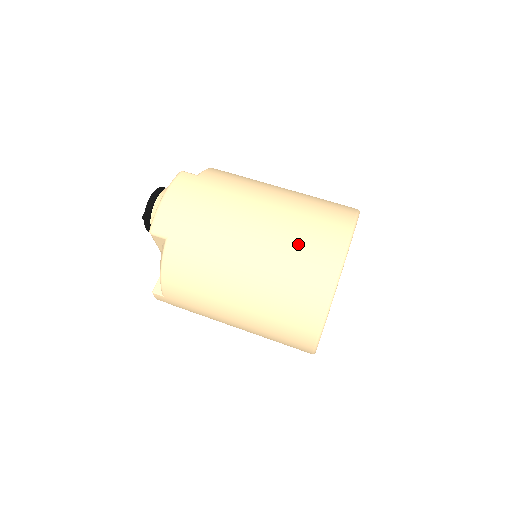
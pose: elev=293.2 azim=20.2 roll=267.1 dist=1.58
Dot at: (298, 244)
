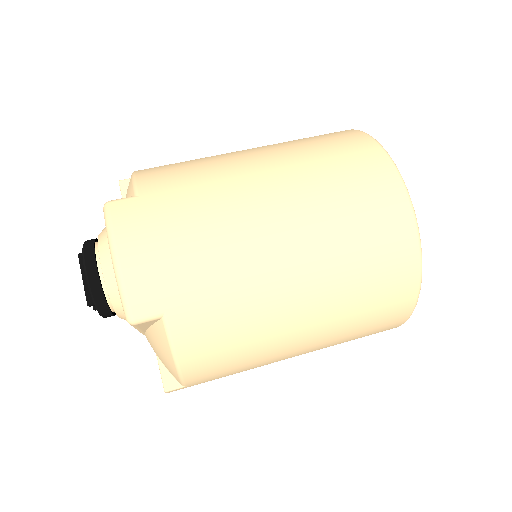
Dot at: (349, 216)
